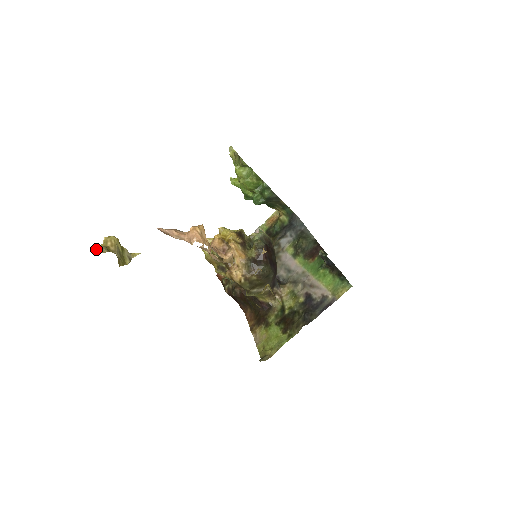
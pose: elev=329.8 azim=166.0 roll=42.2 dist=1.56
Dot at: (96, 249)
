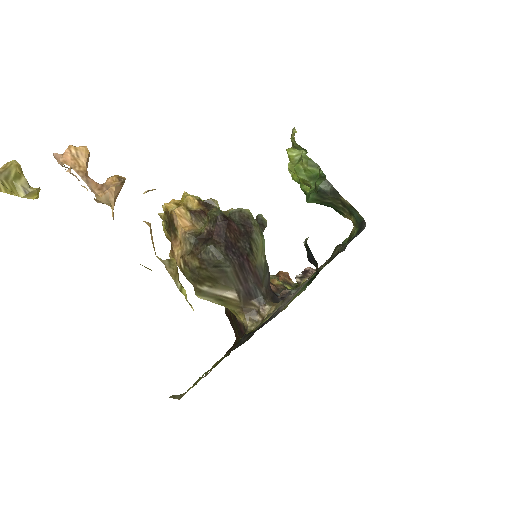
Dot at: out of frame
